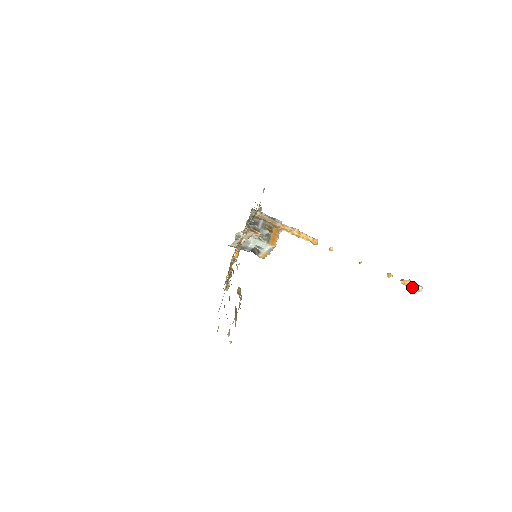
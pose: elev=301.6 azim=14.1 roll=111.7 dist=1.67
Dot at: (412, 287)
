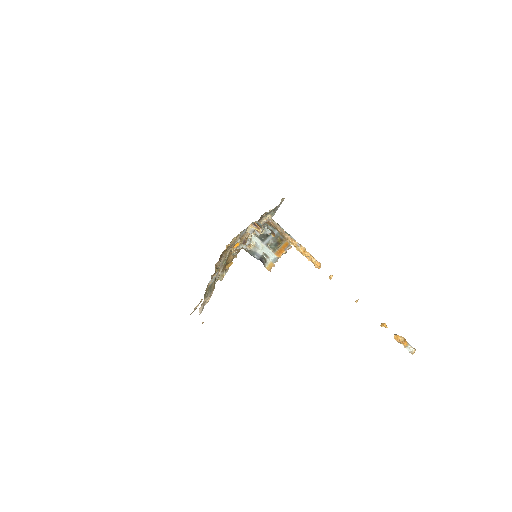
Dot at: (404, 346)
